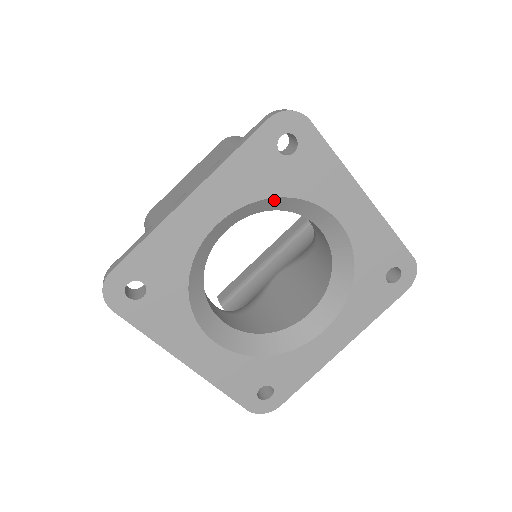
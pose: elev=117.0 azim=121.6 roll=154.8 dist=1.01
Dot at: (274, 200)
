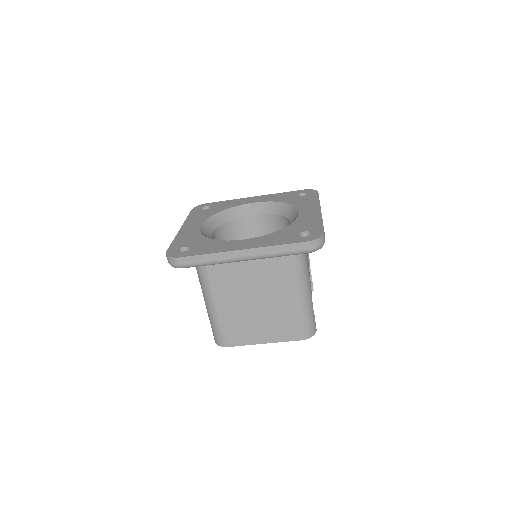
Dot at: (281, 205)
